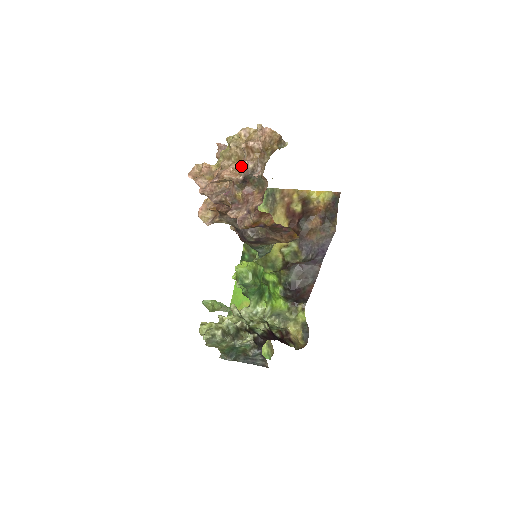
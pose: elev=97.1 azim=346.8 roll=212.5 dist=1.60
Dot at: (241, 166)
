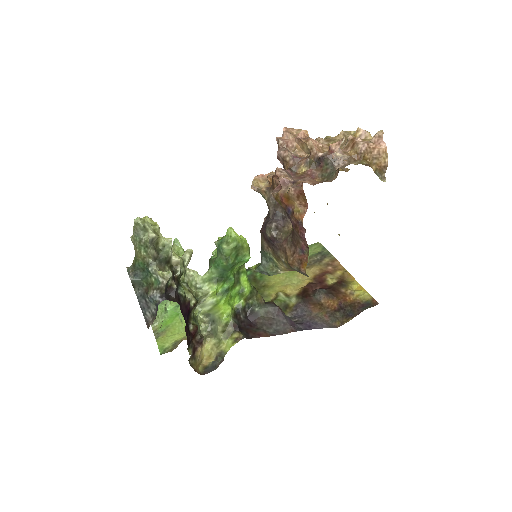
Dot at: (331, 146)
